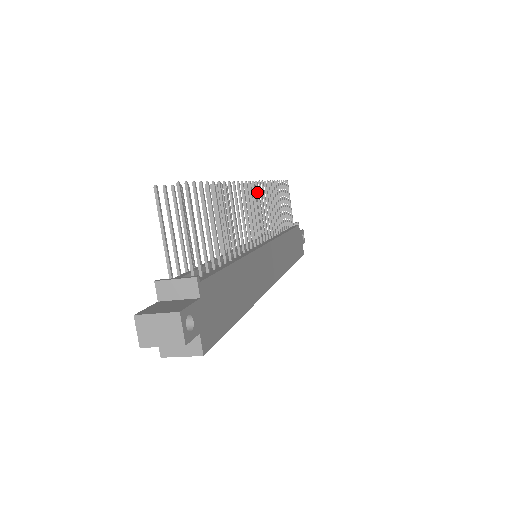
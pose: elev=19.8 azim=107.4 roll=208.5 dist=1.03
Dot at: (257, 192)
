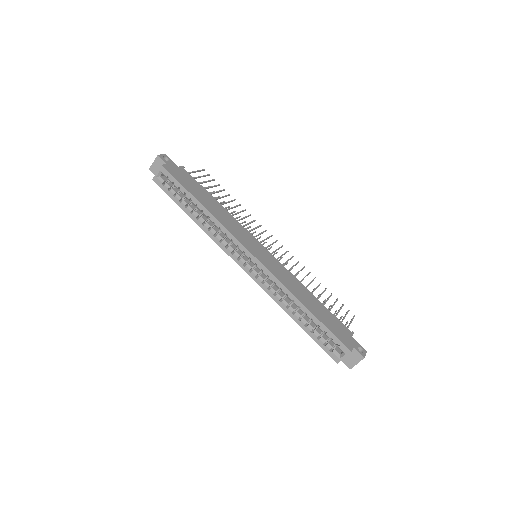
Dot at: (280, 247)
